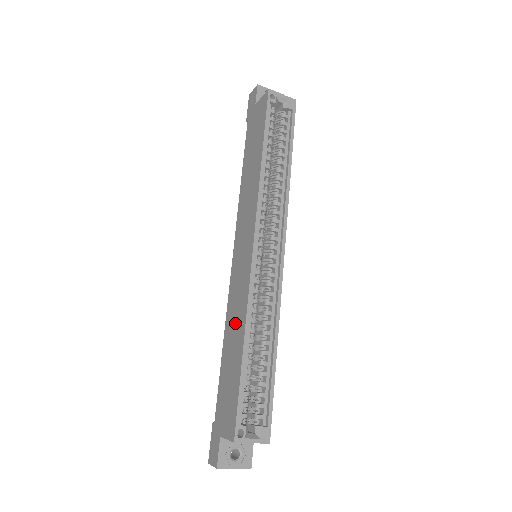
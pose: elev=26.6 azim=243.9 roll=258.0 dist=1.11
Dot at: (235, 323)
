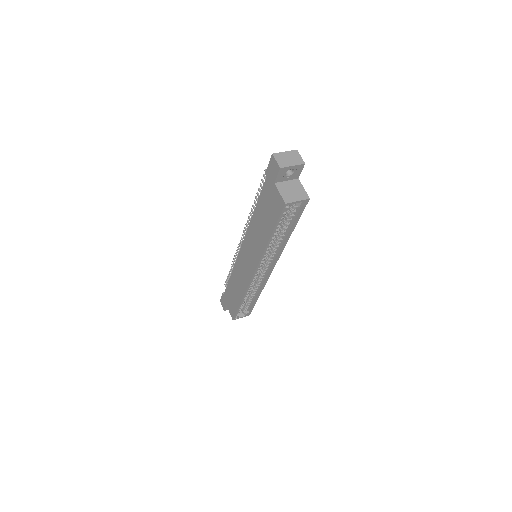
Dot at: (238, 283)
